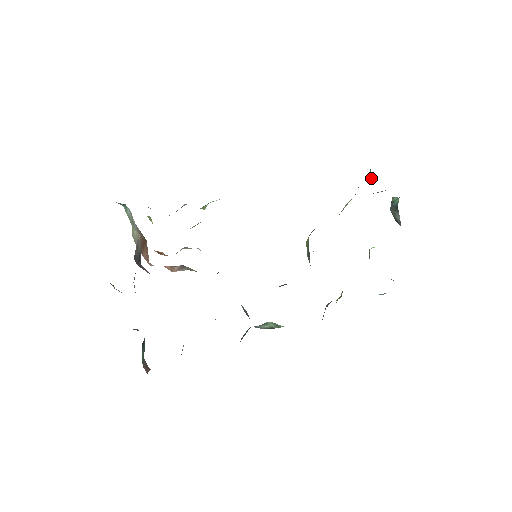
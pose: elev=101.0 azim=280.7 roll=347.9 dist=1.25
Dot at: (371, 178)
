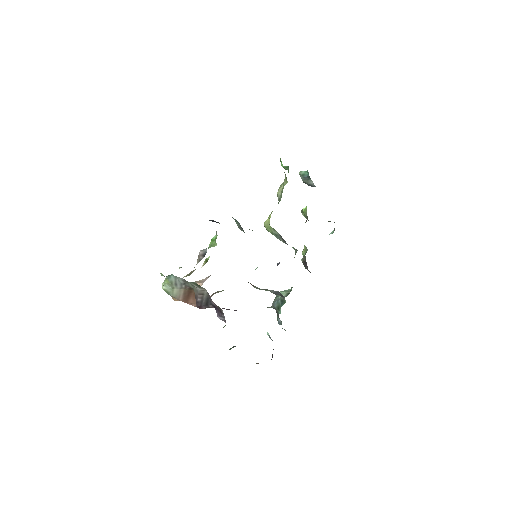
Dot at: (284, 167)
